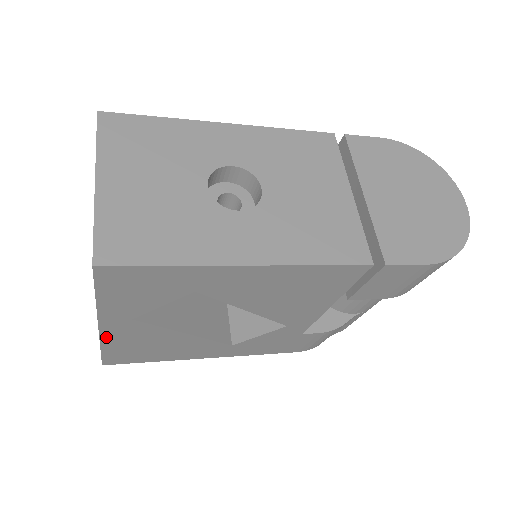
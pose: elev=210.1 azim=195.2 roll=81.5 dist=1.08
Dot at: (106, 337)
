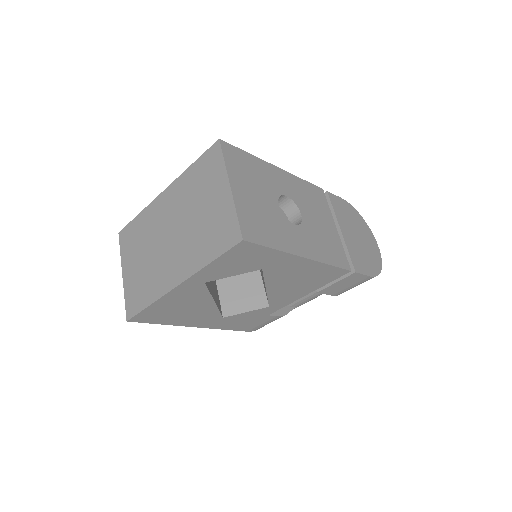
Dot at: (169, 295)
